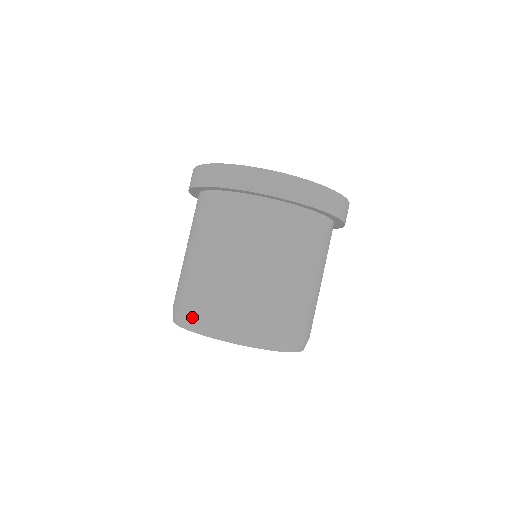
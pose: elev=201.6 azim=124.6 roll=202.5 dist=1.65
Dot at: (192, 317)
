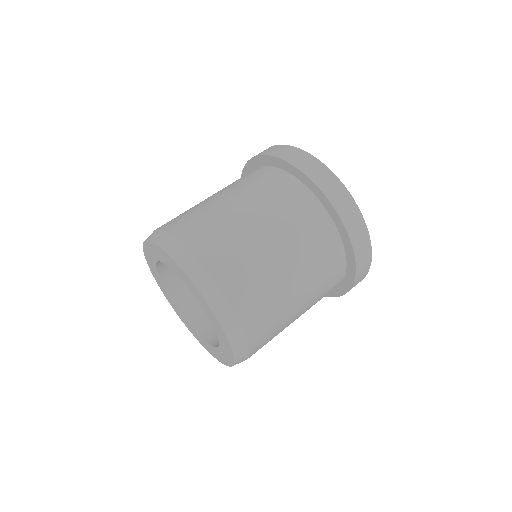
Dot at: (166, 231)
